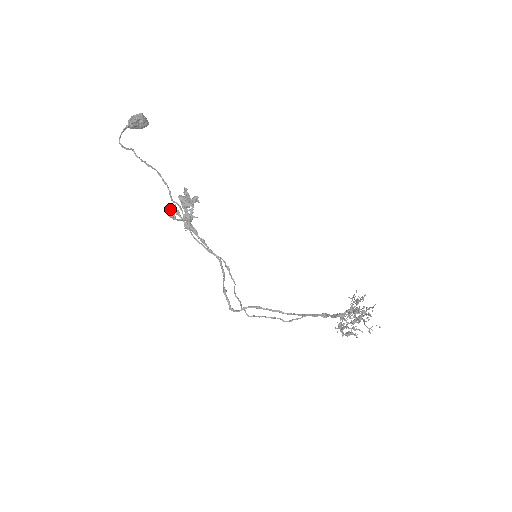
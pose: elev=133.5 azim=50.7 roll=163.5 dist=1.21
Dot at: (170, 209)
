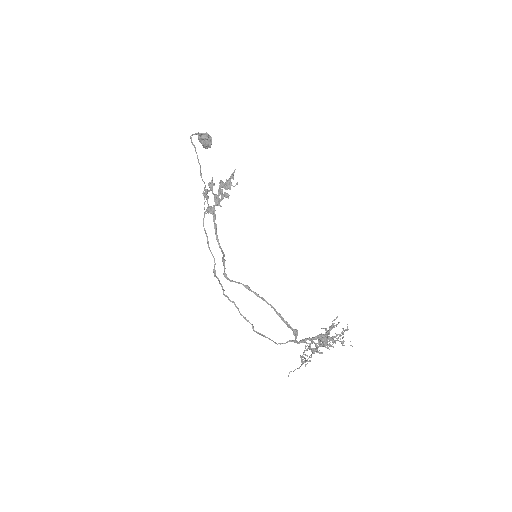
Dot at: (205, 189)
